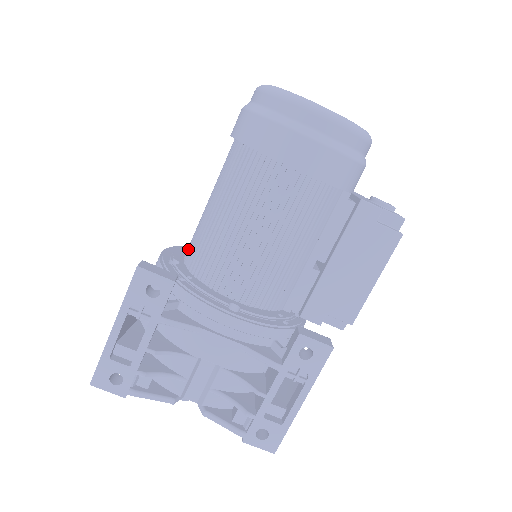
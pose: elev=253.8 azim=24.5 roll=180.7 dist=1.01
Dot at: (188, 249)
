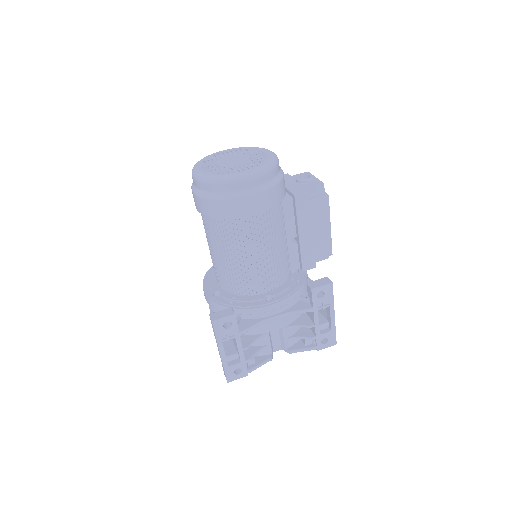
Dot at: (218, 281)
